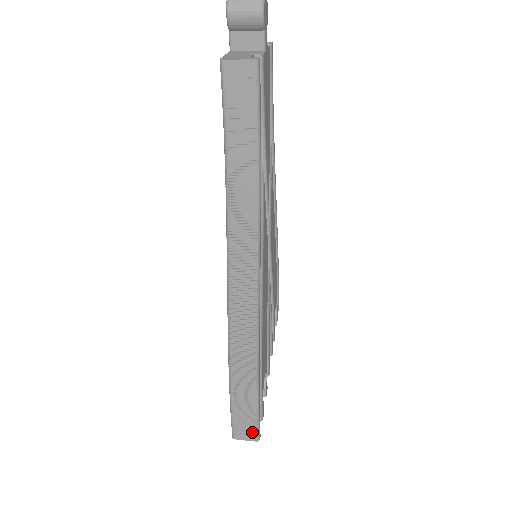
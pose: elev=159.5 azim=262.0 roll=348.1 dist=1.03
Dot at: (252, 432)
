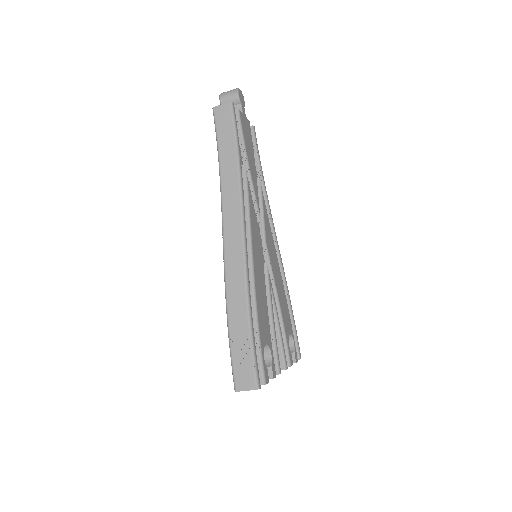
Dot at: (251, 376)
